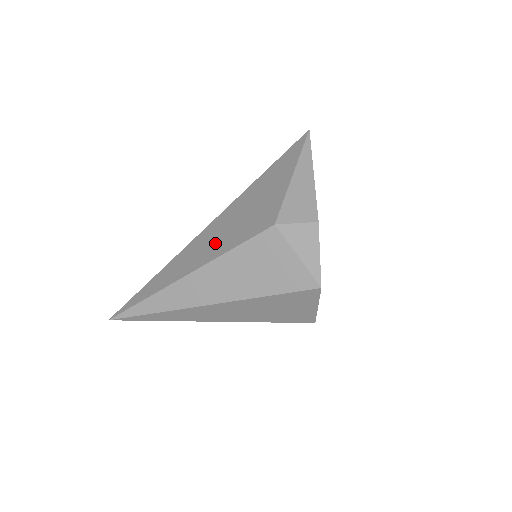
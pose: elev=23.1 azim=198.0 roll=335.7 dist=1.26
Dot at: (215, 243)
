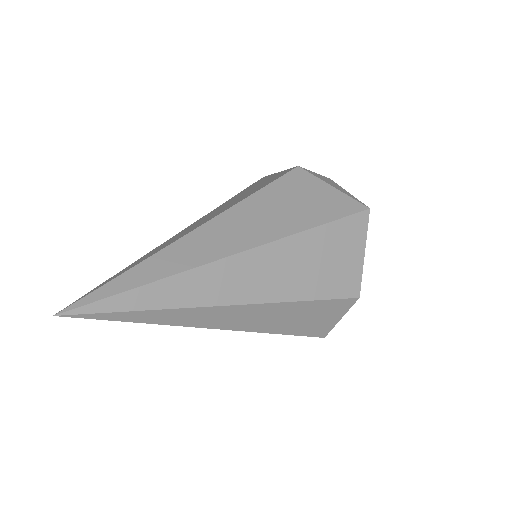
Dot at: (224, 207)
